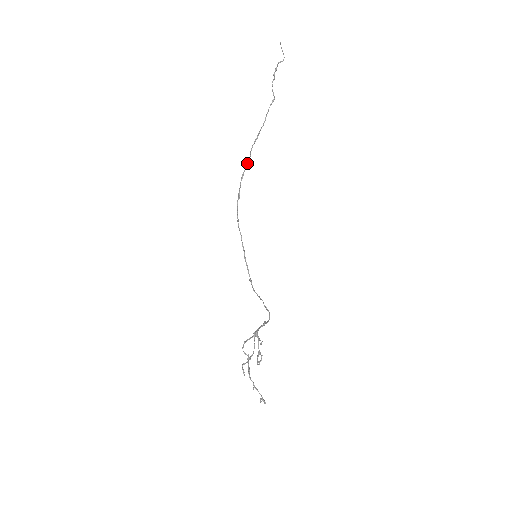
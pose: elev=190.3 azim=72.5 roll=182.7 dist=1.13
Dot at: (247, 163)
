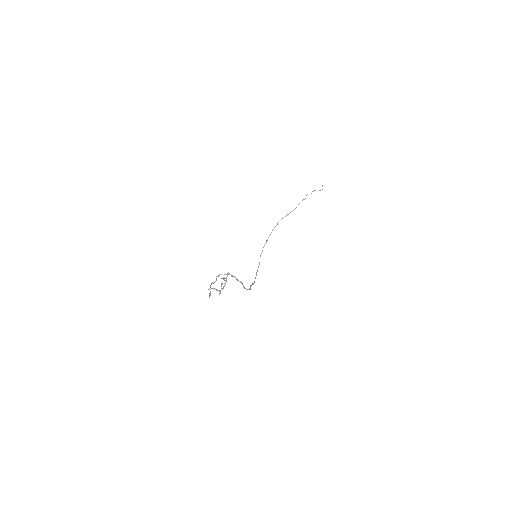
Dot at: (277, 224)
